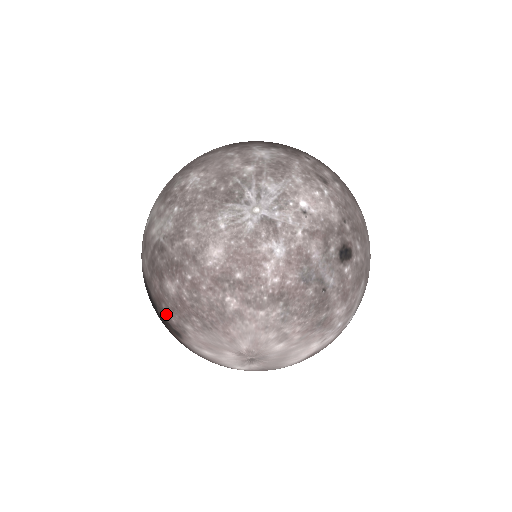
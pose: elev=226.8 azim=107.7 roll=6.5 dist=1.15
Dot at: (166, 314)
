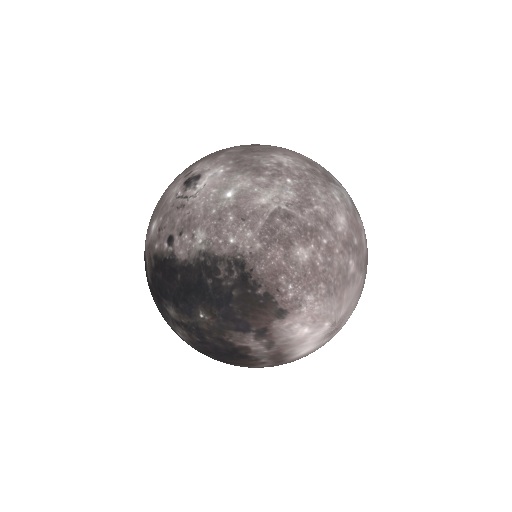
Dot at: (281, 289)
